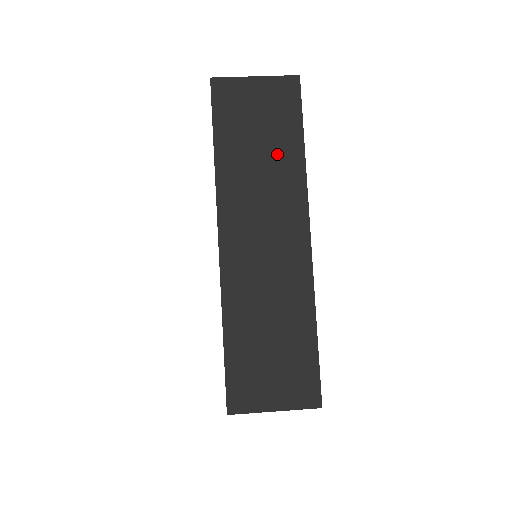
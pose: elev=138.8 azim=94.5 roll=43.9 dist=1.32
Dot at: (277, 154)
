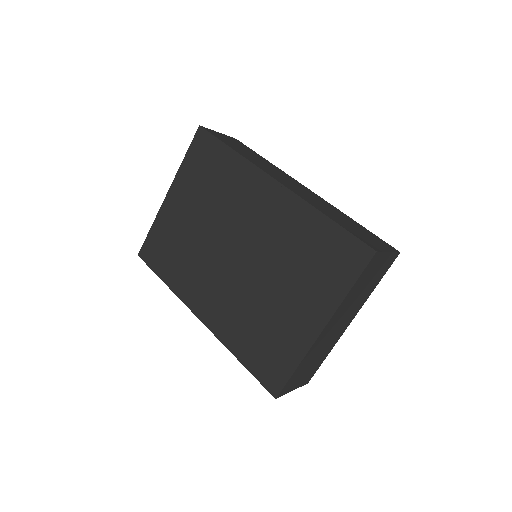
Dot at: (260, 159)
